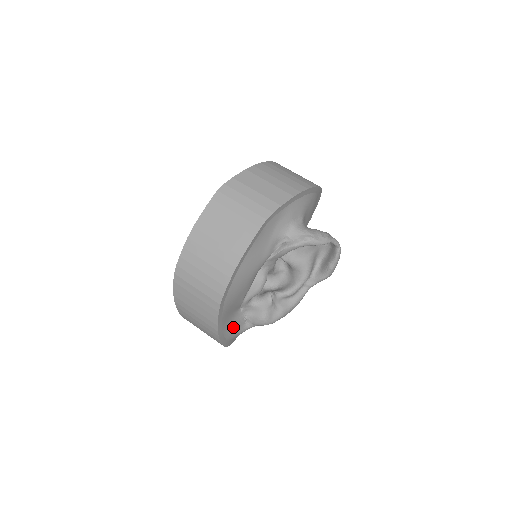
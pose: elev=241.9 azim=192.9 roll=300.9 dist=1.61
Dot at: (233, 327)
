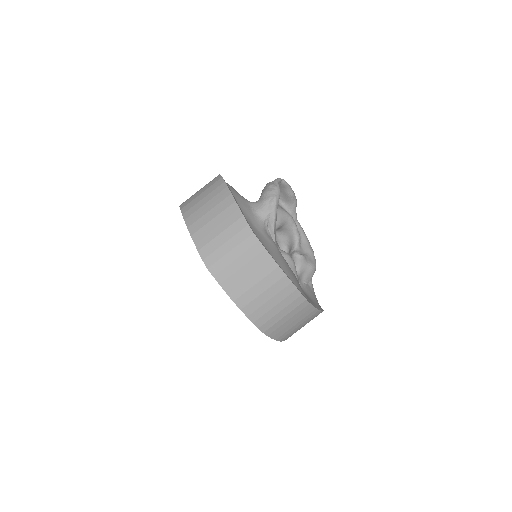
Dot at: (312, 297)
